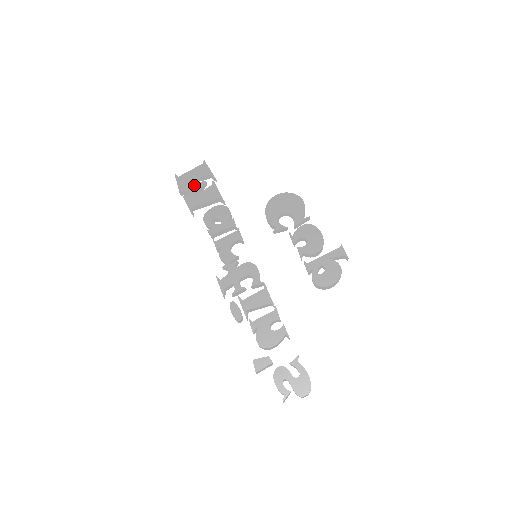
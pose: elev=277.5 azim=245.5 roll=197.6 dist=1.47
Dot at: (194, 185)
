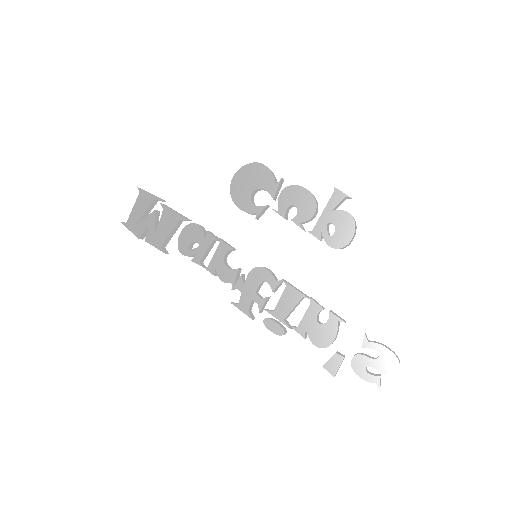
Dot at: (147, 222)
